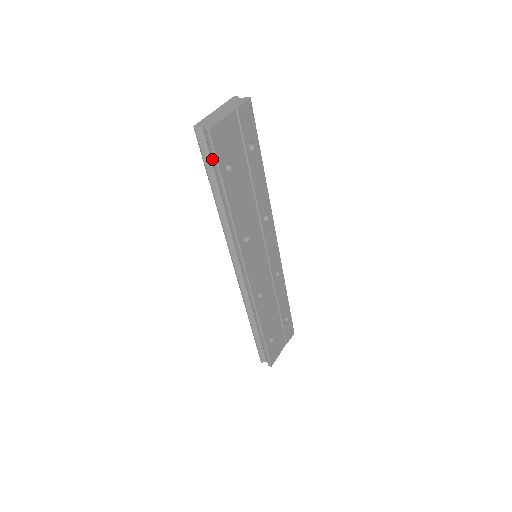
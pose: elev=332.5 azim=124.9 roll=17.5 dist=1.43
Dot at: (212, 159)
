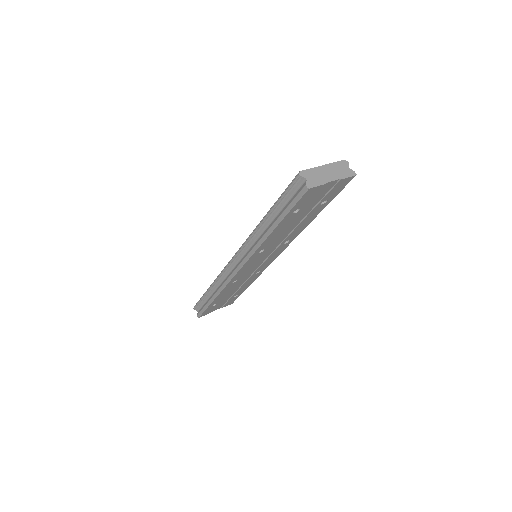
Dot at: (291, 201)
